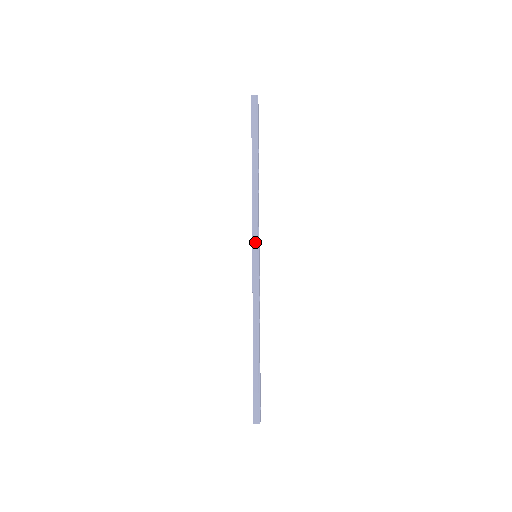
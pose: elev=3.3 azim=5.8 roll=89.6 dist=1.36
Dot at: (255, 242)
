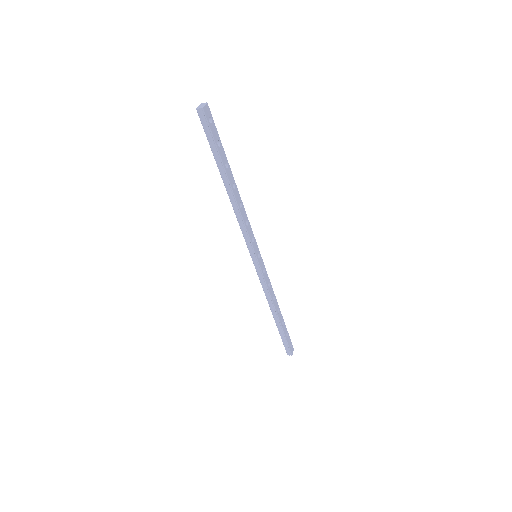
Dot at: (251, 249)
